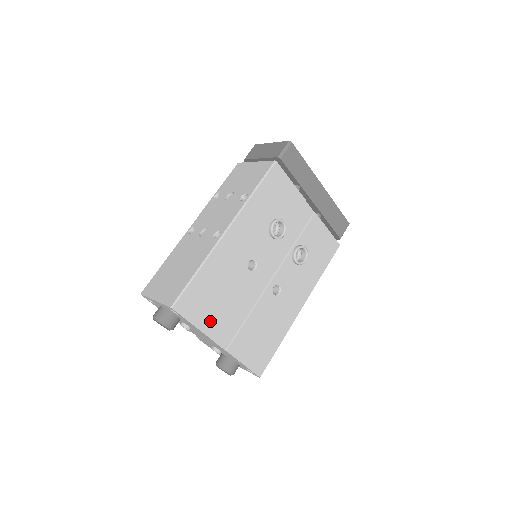
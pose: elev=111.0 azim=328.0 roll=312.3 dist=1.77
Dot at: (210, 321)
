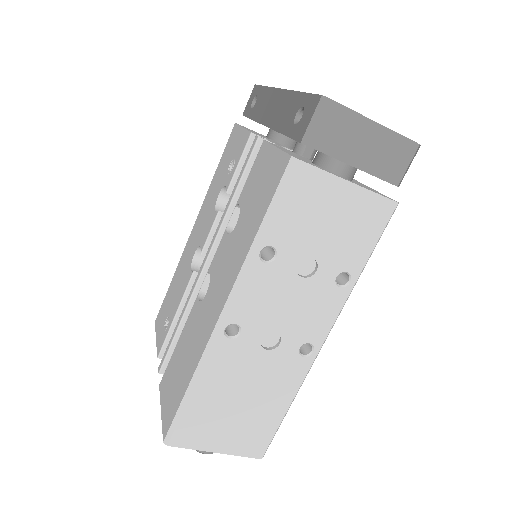
Dot at: occluded
